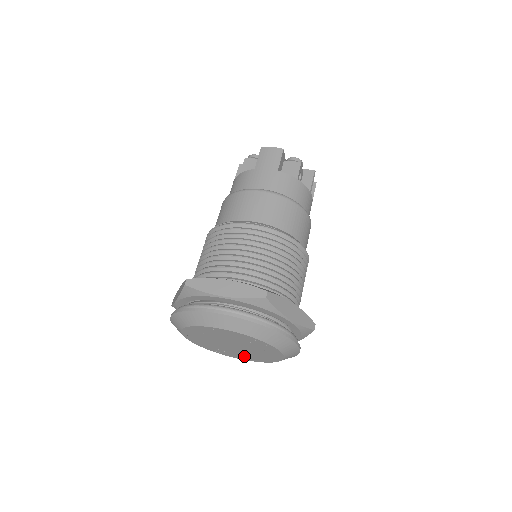
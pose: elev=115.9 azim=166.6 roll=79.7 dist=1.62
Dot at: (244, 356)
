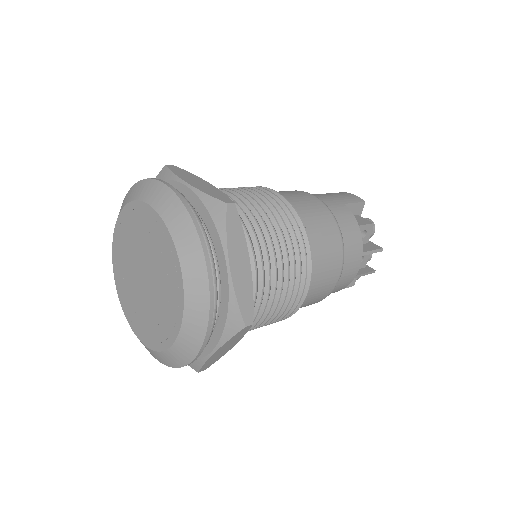
Dot at: (143, 323)
